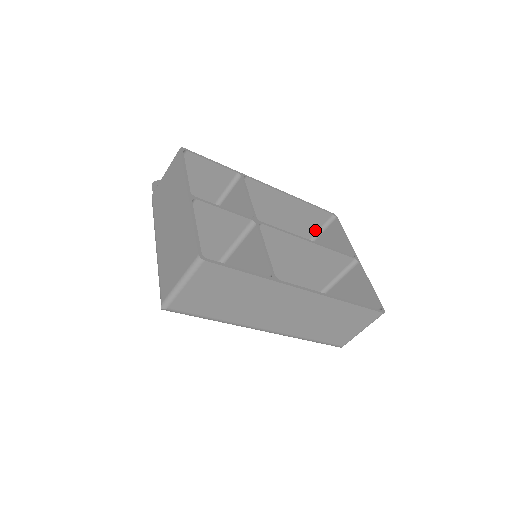
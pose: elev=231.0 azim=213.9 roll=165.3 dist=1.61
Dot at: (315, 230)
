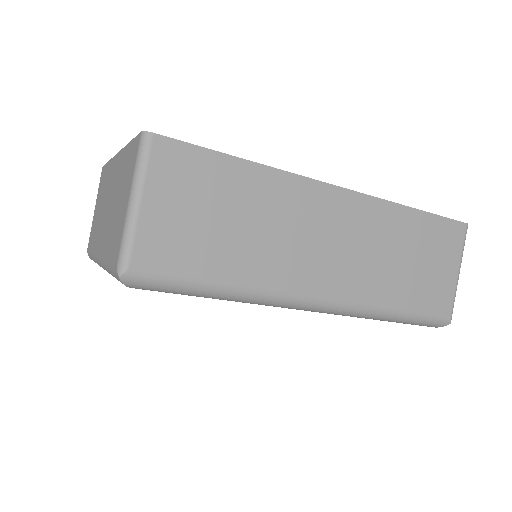
Dot at: occluded
